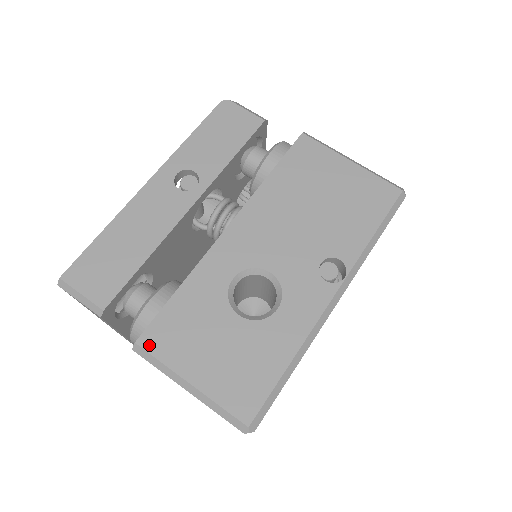
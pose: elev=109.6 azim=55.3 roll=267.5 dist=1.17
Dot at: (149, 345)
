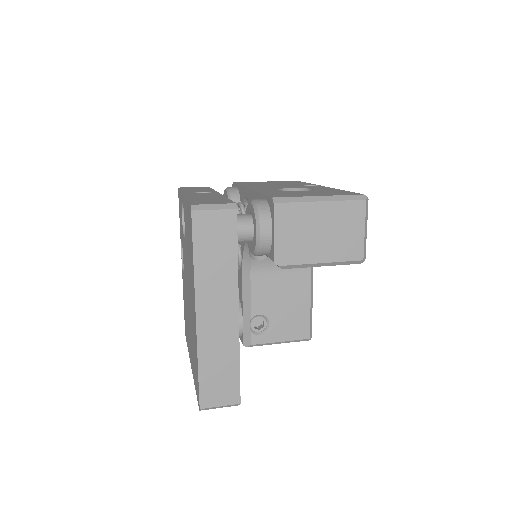
Dot at: (280, 197)
